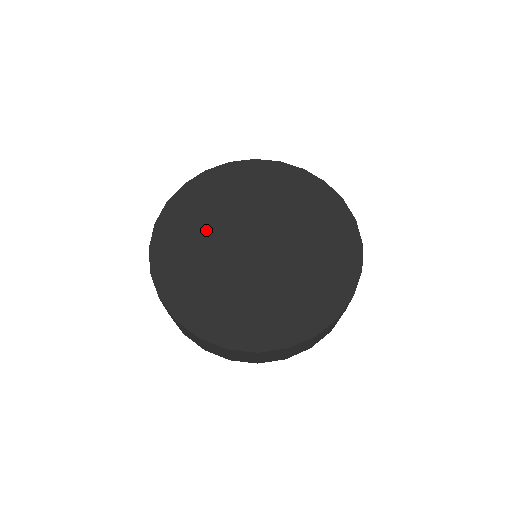
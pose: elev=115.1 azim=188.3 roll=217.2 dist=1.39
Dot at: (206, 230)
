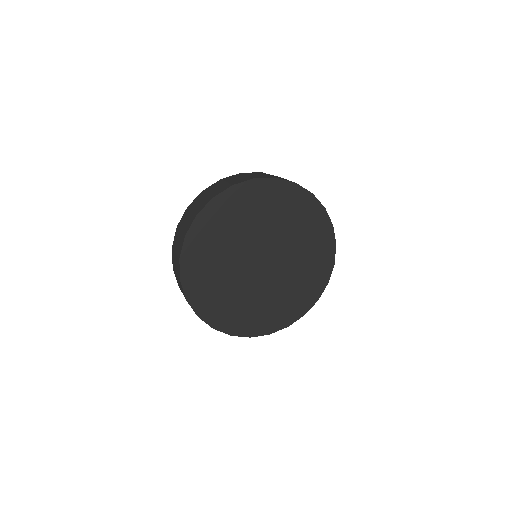
Dot at: (223, 256)
